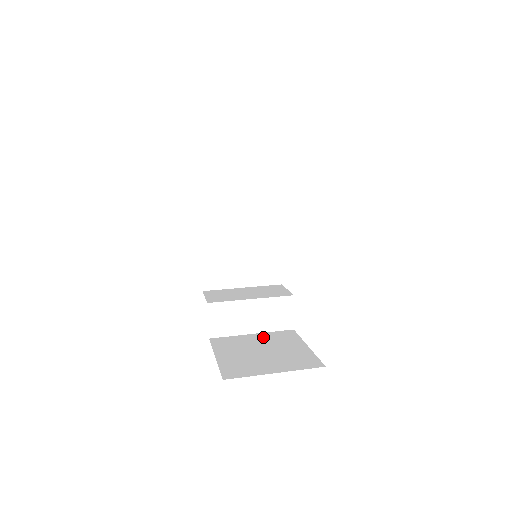
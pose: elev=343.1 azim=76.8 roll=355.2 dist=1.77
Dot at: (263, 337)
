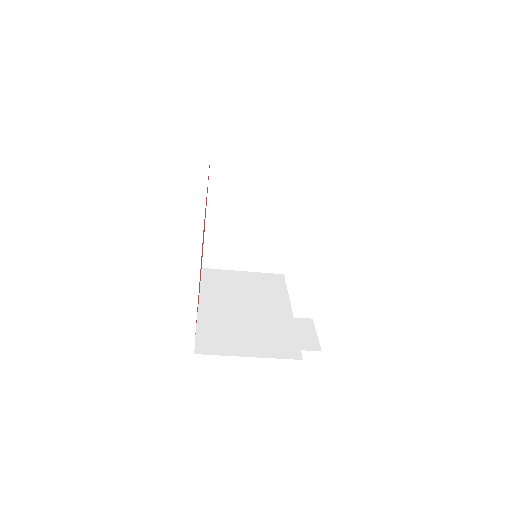
Dot at: occluded
